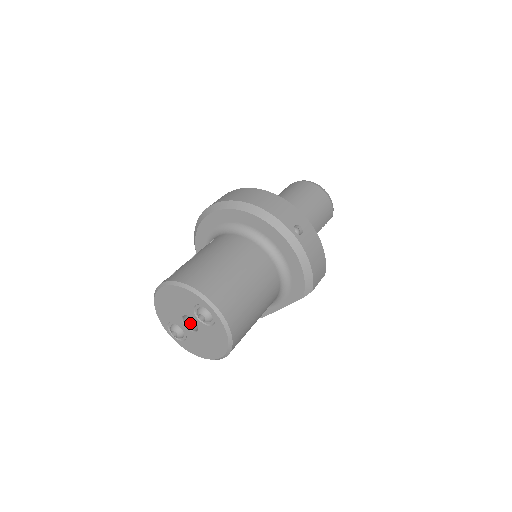
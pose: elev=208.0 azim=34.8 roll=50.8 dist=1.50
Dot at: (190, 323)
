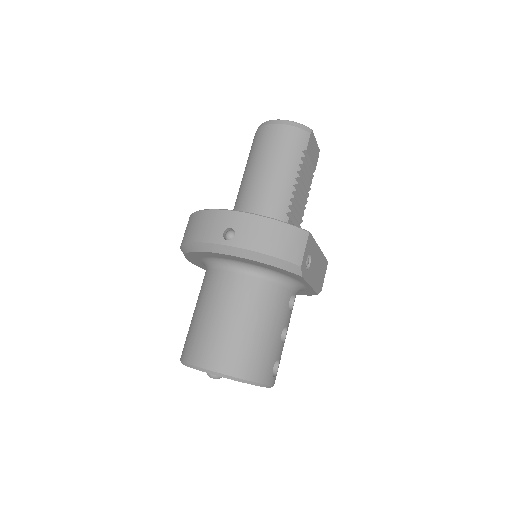
Dot at: occluded
